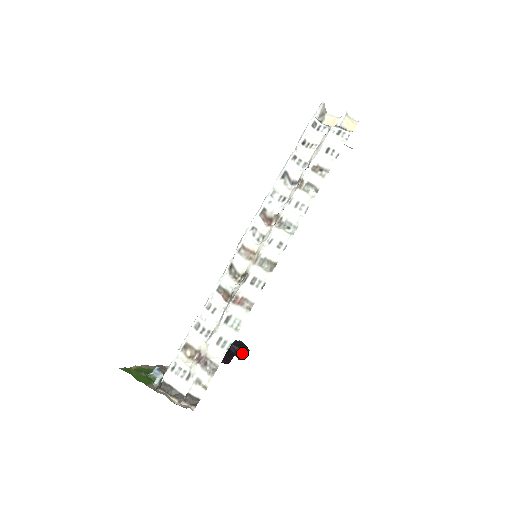
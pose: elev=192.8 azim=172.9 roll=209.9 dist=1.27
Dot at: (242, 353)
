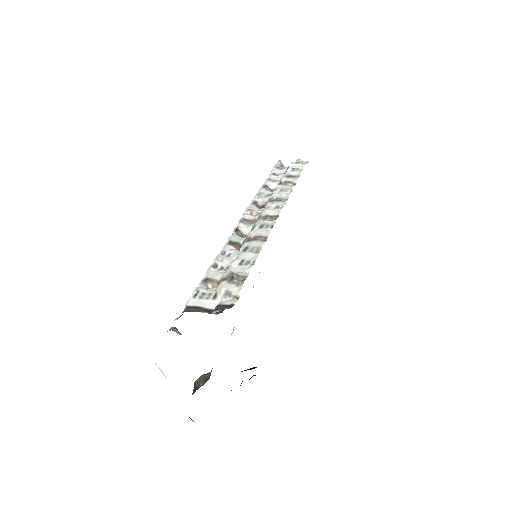
Dot at: occluded
